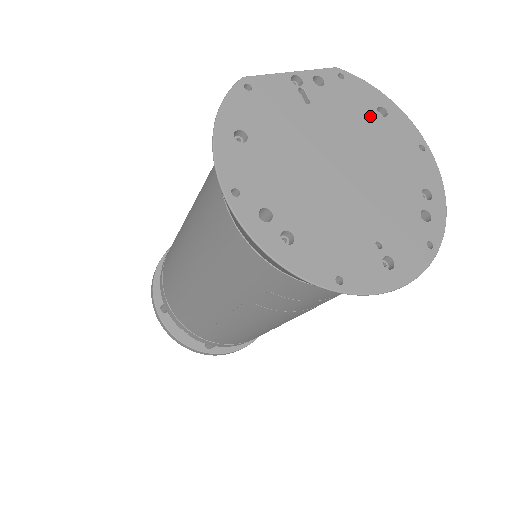
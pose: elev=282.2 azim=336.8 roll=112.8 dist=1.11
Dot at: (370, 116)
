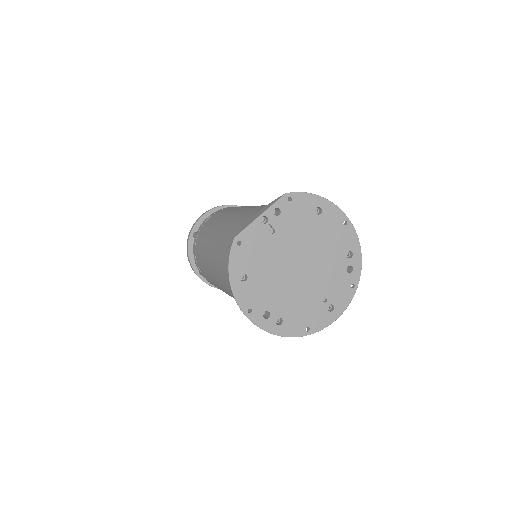
Dot at: (311, 219)
